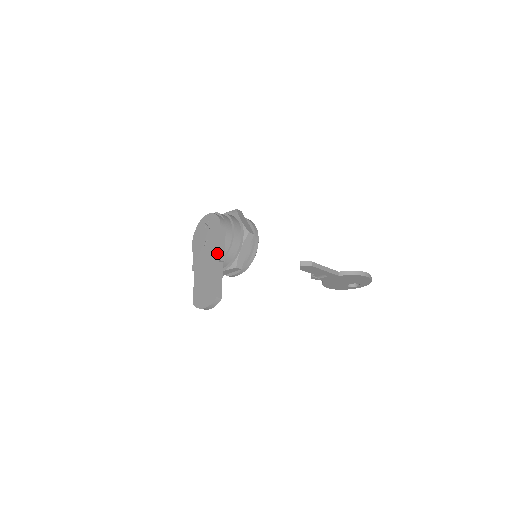
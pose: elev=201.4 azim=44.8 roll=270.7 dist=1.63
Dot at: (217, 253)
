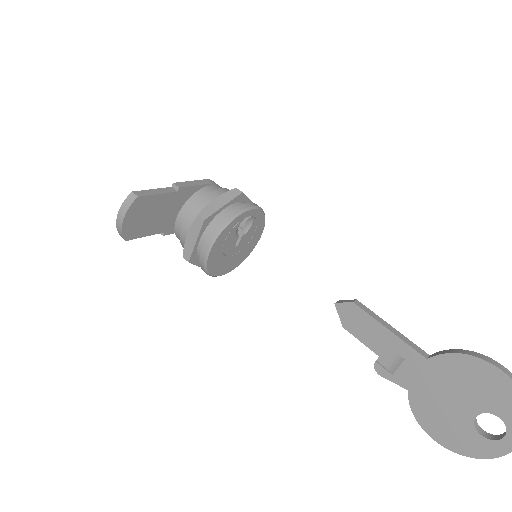
Dot at: occluded
